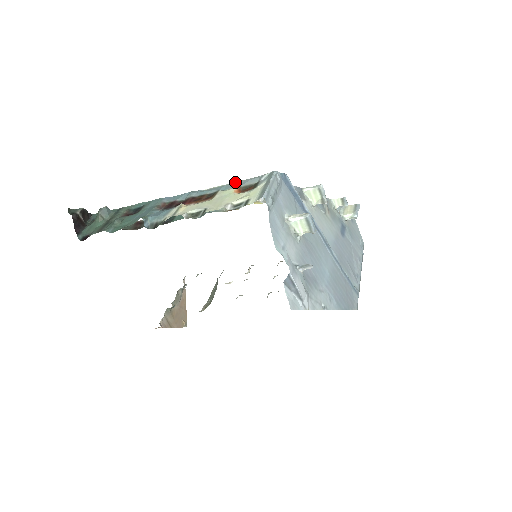
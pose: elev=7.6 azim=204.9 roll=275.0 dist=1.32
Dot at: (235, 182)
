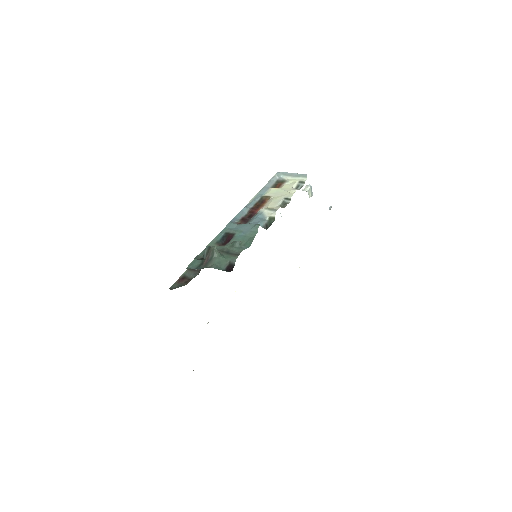
Dot at: (262, 189)
